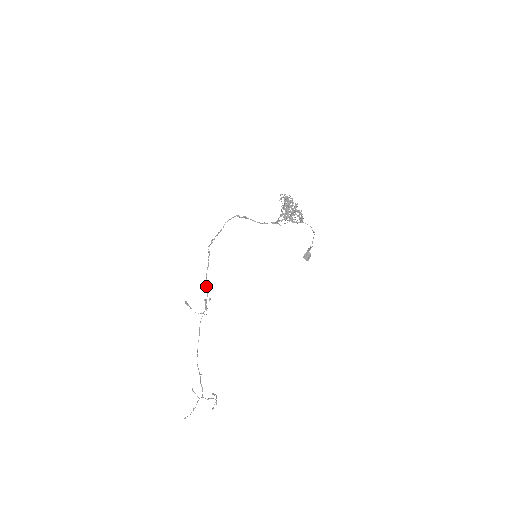
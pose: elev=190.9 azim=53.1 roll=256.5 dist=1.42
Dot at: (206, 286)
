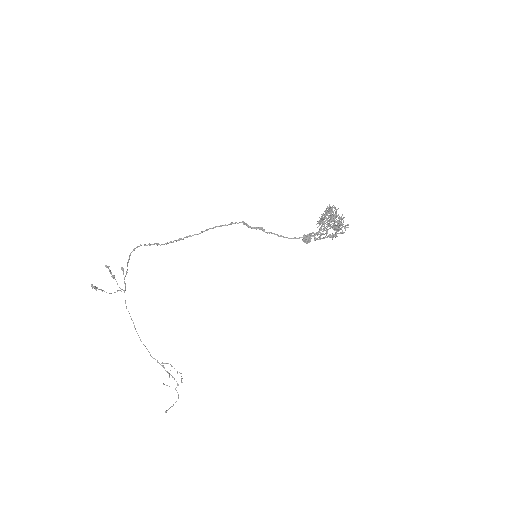
Dot at: (127, 264)
